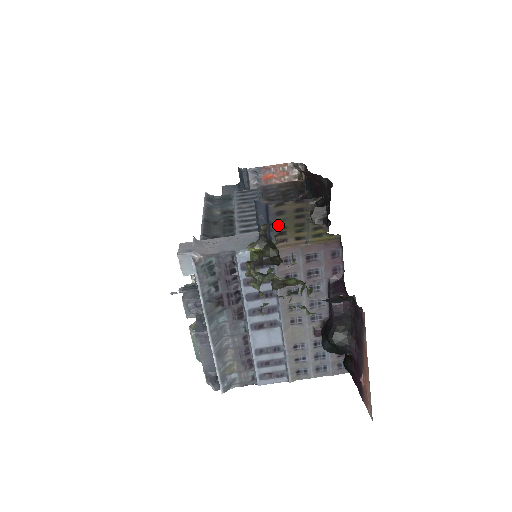
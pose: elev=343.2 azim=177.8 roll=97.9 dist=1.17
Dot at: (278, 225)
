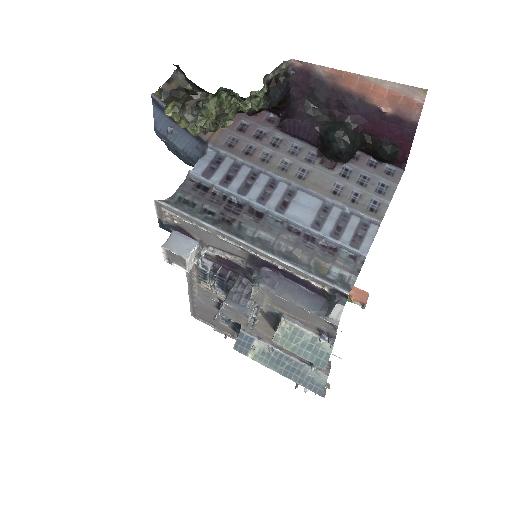
Dot at: occluded
